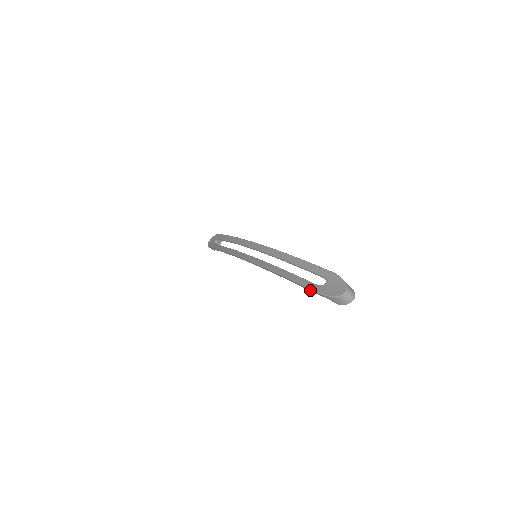
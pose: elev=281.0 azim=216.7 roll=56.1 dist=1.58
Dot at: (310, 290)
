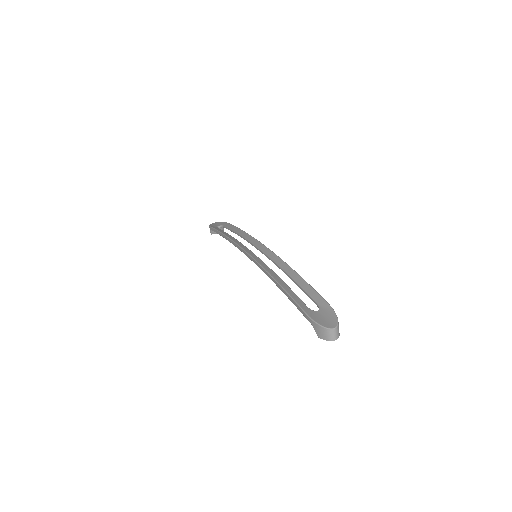
Dot at: (299, 308)
